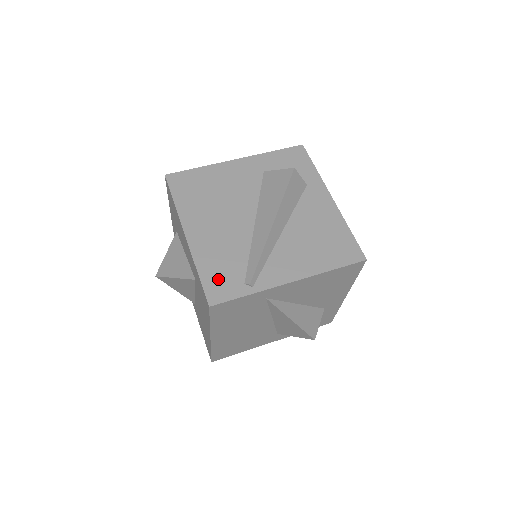
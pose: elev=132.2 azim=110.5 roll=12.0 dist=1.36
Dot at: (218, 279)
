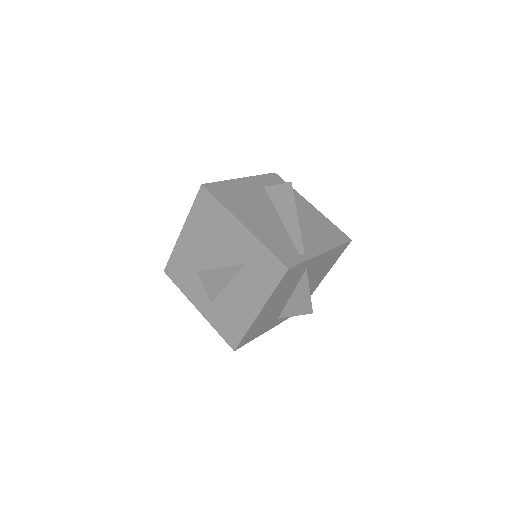
Dot at: (282, 252)
